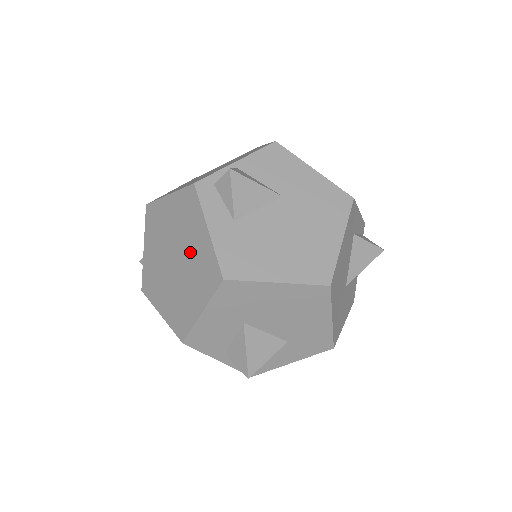
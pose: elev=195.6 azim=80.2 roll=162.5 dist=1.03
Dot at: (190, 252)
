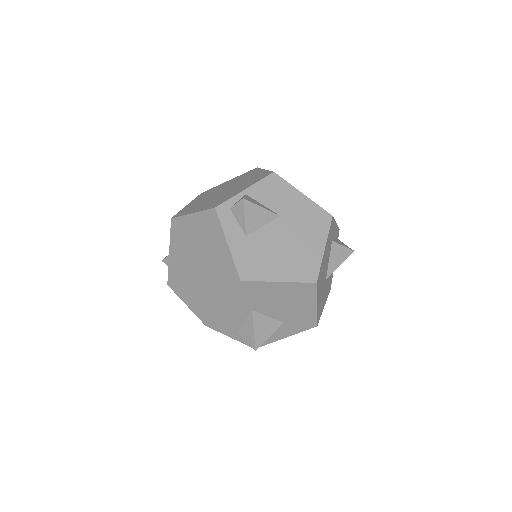
Dot at: (212, 259)
